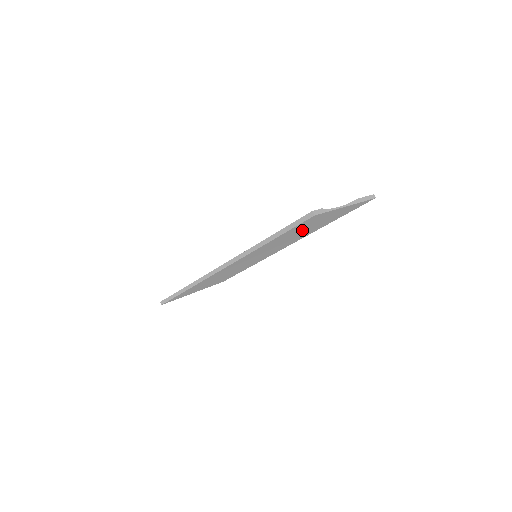
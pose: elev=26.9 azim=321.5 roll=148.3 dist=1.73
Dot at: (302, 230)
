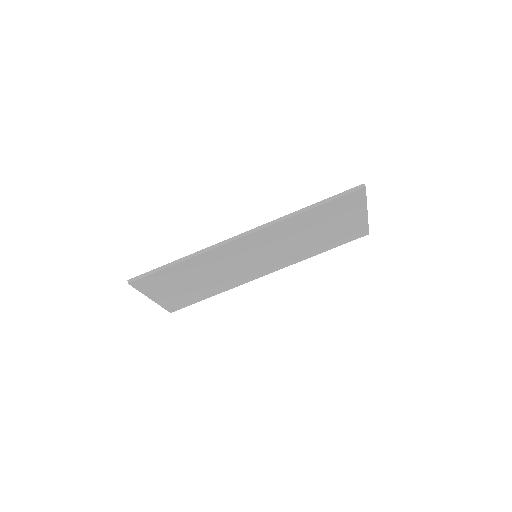
Dot at: (322, 227)
